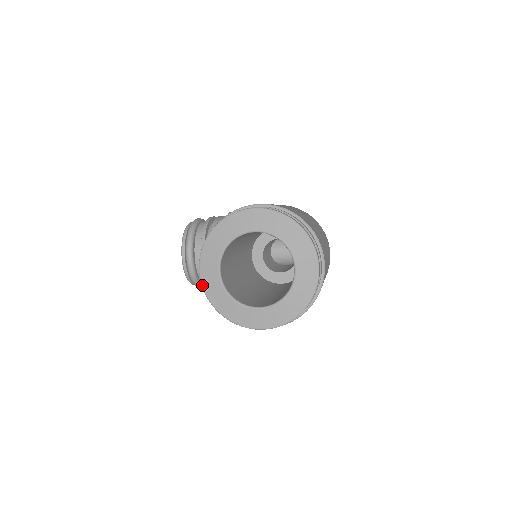
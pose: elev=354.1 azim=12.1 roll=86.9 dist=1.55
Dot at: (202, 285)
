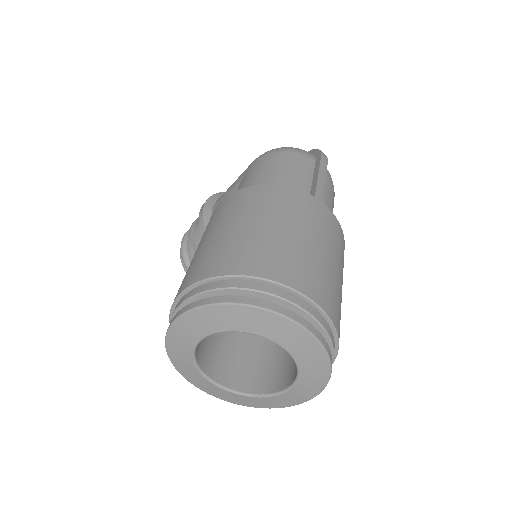
Dot at: occluded
